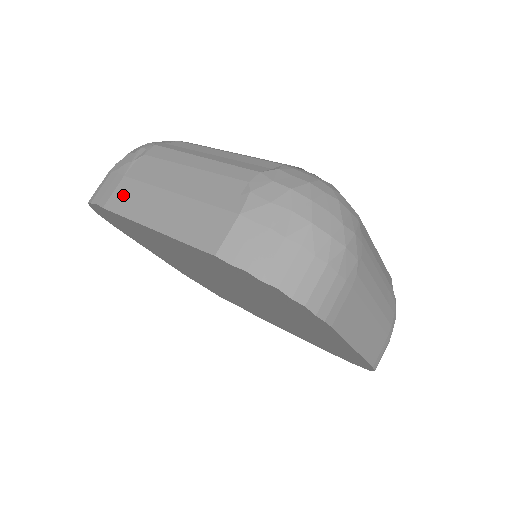
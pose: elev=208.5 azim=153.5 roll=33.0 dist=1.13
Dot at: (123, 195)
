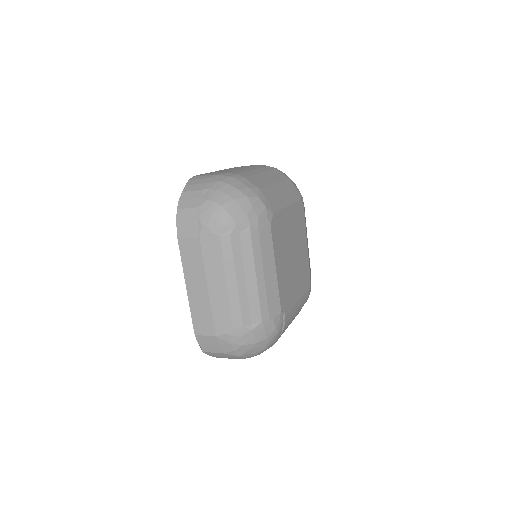
Dot at: (192, 248)
